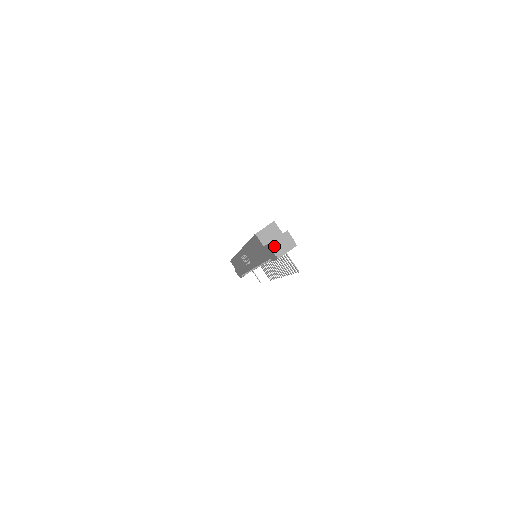
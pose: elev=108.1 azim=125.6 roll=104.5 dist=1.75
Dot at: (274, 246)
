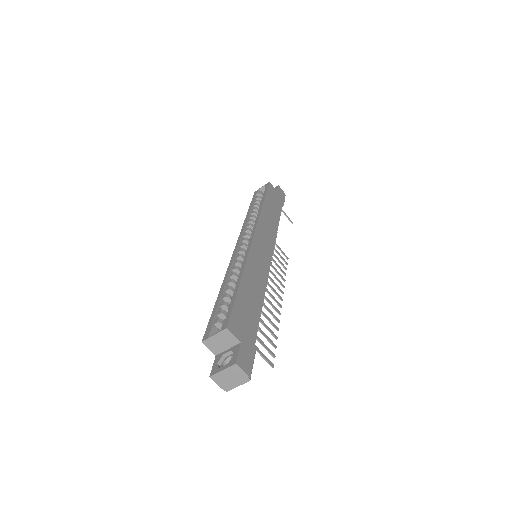
Dot at: (219, 379)
